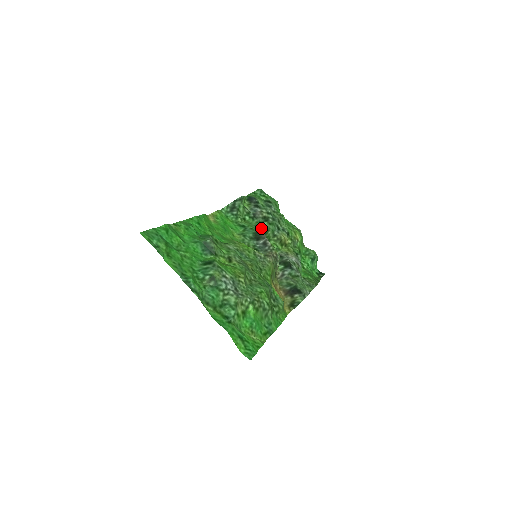
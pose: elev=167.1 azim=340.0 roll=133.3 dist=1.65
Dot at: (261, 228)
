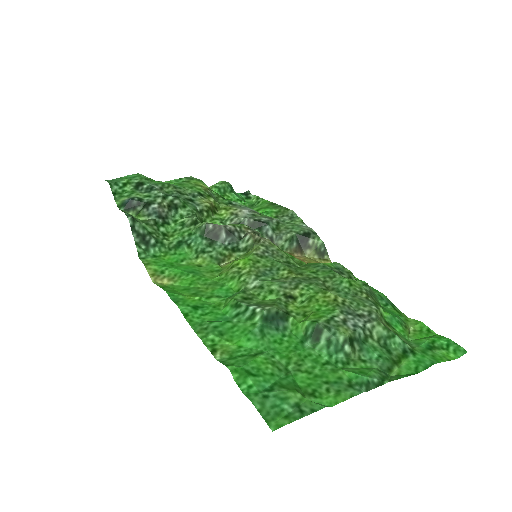
Dot at: (194, 222)
